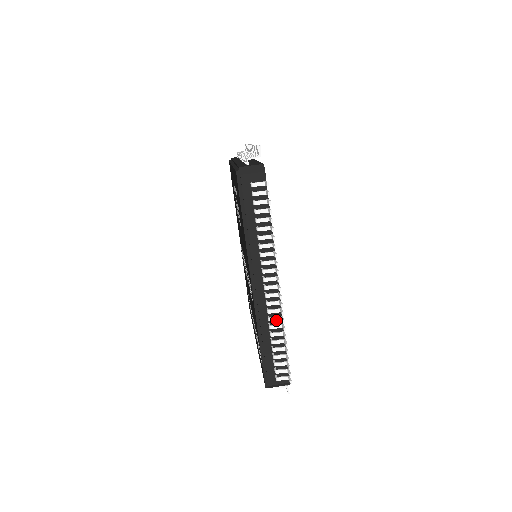
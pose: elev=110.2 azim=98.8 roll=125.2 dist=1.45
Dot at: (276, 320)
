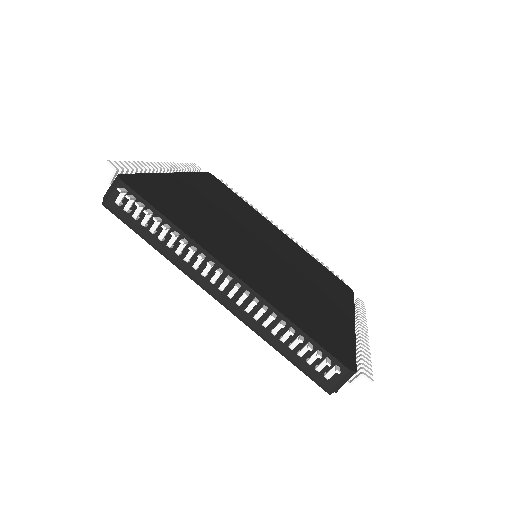
Dot at: occluded
